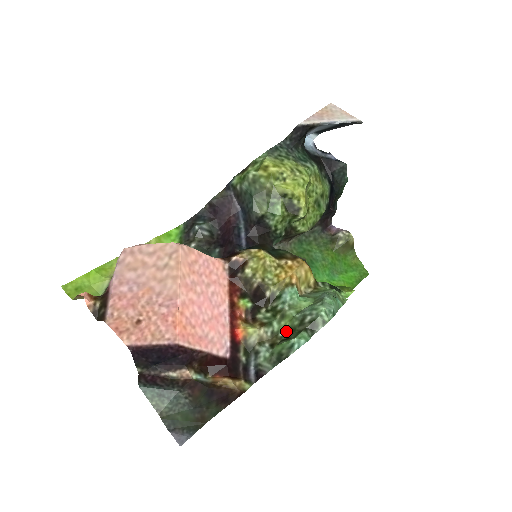
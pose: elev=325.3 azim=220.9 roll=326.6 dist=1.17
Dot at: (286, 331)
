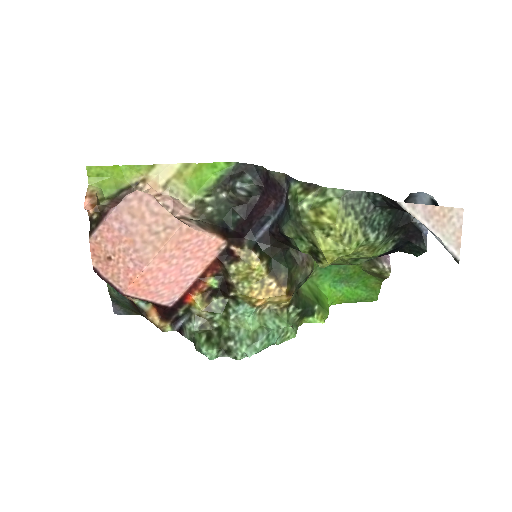
Dot at: (219, 328)
